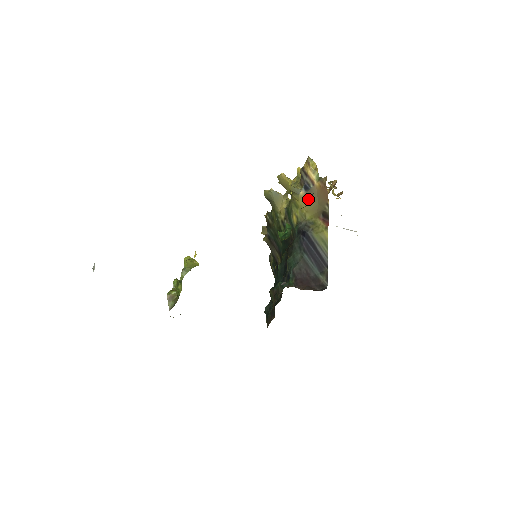
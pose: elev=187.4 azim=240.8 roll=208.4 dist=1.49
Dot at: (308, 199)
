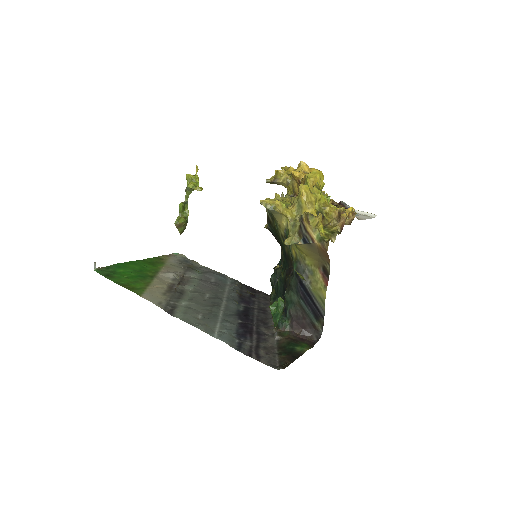
Dot at: (308, 248)
